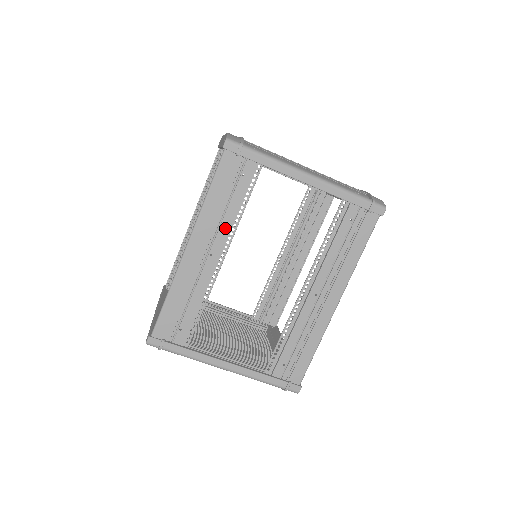
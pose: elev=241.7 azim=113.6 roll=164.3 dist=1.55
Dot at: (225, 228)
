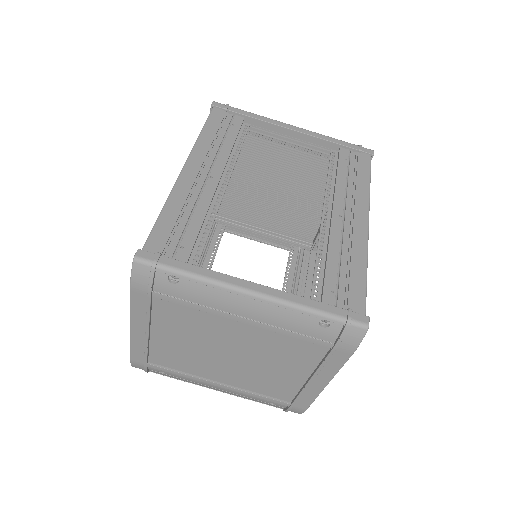
Dot at: (223, 158)
